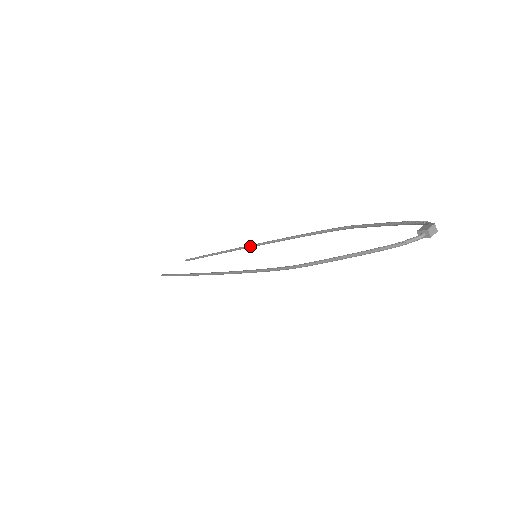
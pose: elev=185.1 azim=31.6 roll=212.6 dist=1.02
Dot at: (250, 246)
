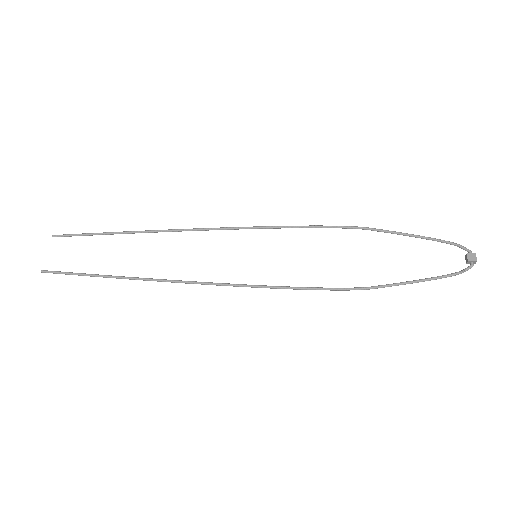
Dot at: (208, 230)
